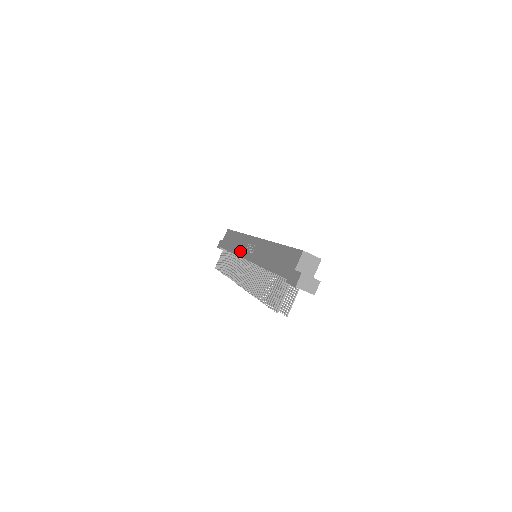
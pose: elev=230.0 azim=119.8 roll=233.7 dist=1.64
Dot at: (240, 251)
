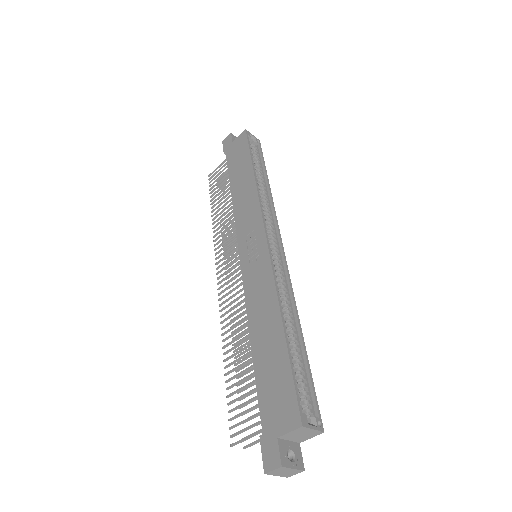
Dot at: (240, 221)
